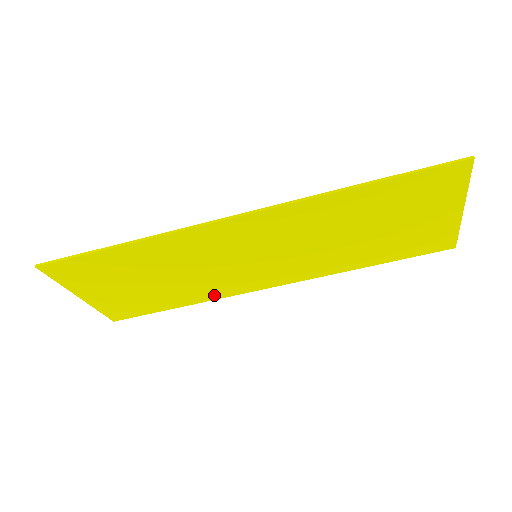
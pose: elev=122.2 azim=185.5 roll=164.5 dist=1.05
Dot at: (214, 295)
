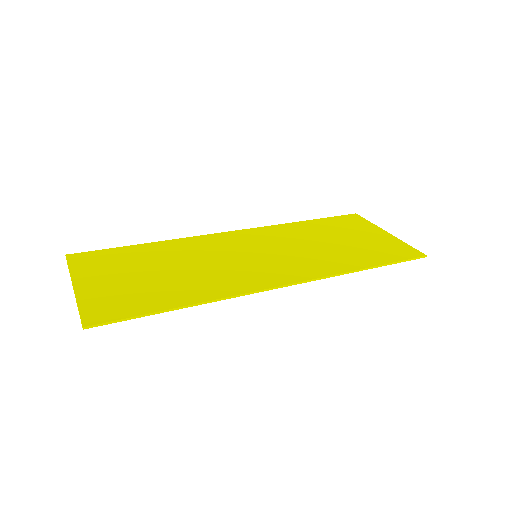
Dot at: (185, 243)
